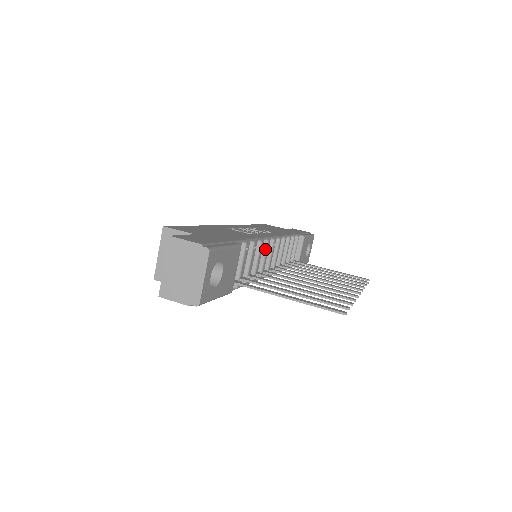
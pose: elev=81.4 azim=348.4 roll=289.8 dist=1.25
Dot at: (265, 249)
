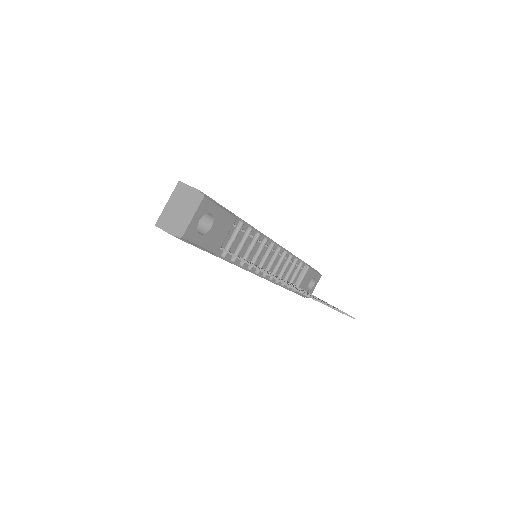
Dot at: (262, 245)
